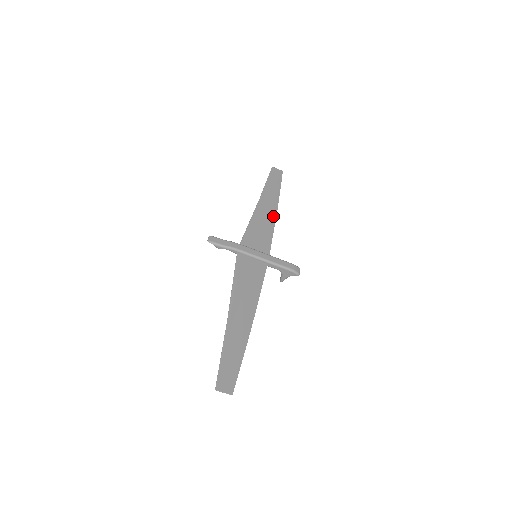
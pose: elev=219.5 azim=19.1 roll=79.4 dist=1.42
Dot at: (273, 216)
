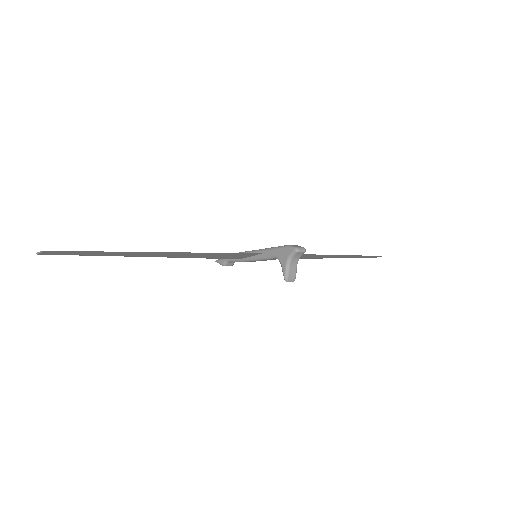
Dot at: (323, 255)
